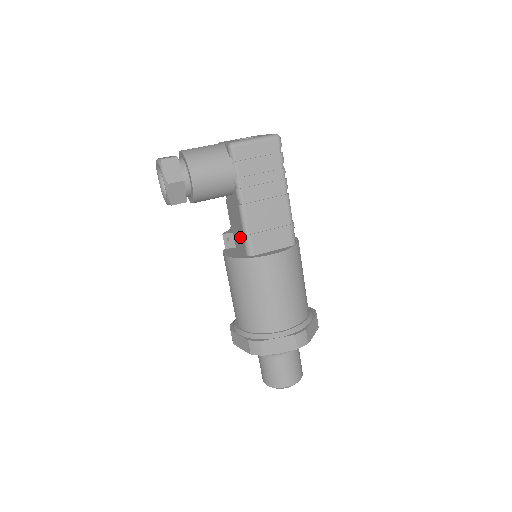
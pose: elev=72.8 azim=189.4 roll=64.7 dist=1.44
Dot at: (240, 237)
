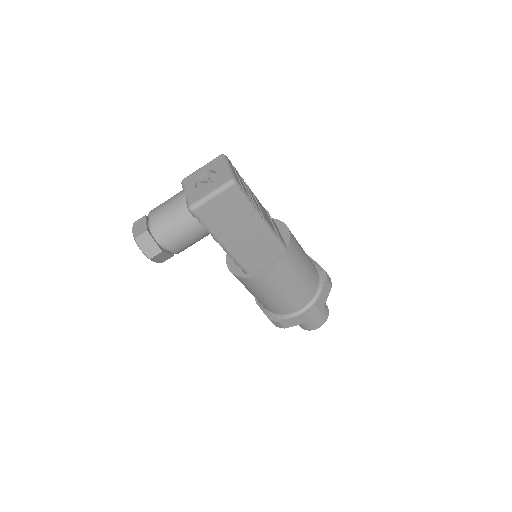
Dot at: occluded
